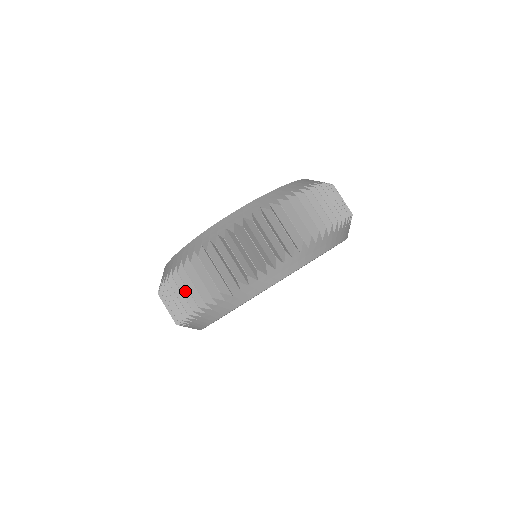
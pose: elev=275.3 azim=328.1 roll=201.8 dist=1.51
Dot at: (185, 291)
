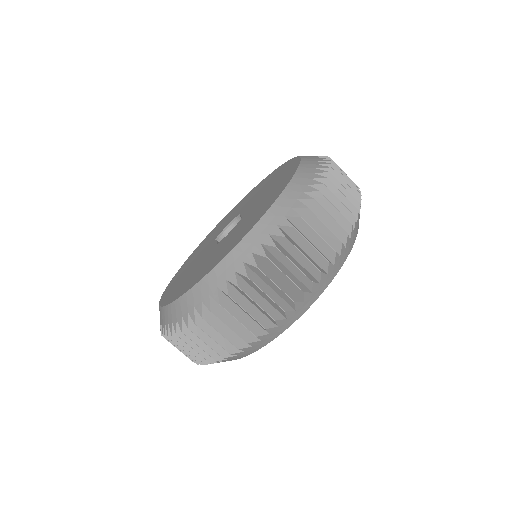
Dot at: occluded
